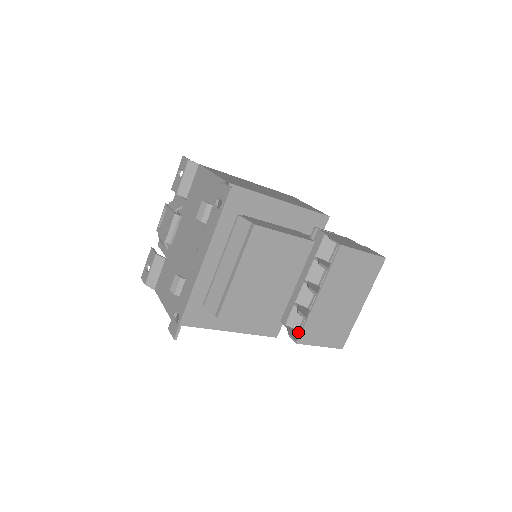
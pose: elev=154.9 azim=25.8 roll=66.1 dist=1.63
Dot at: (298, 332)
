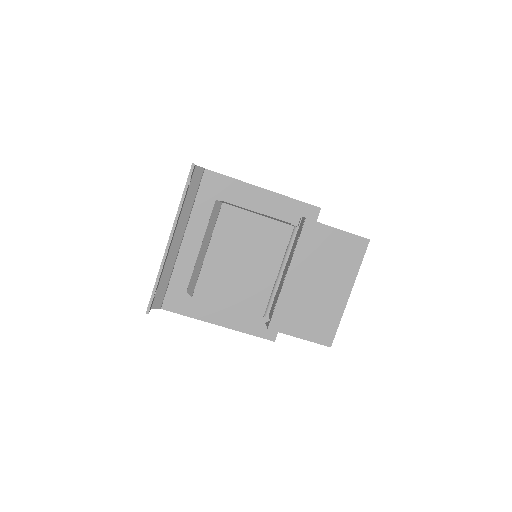
Dot at: occluded
